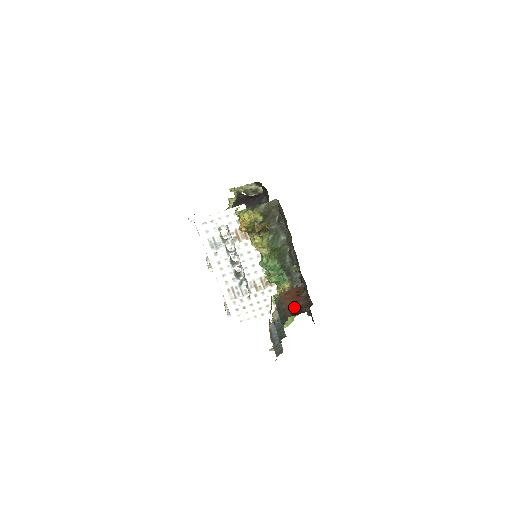
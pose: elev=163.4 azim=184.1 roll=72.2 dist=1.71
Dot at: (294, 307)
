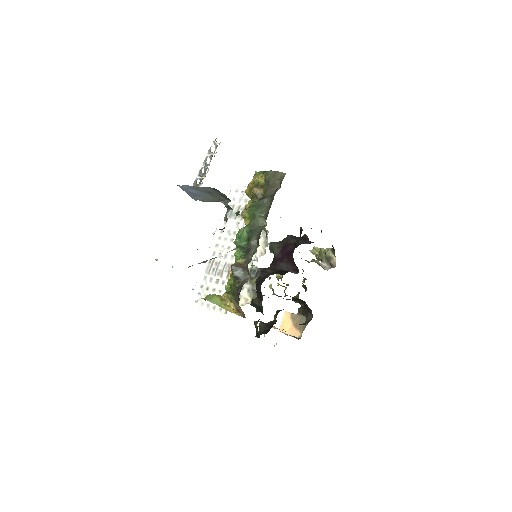
Dot at: occluded
